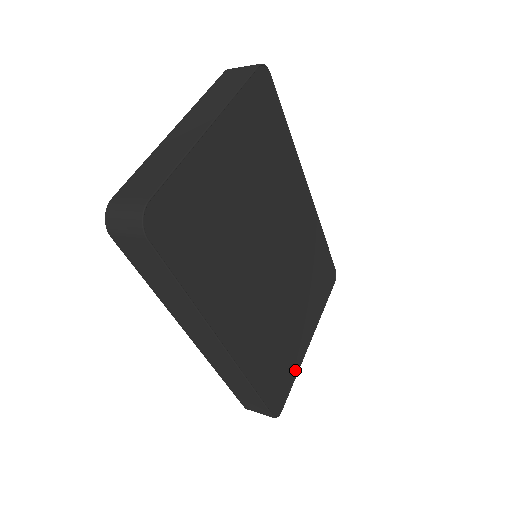
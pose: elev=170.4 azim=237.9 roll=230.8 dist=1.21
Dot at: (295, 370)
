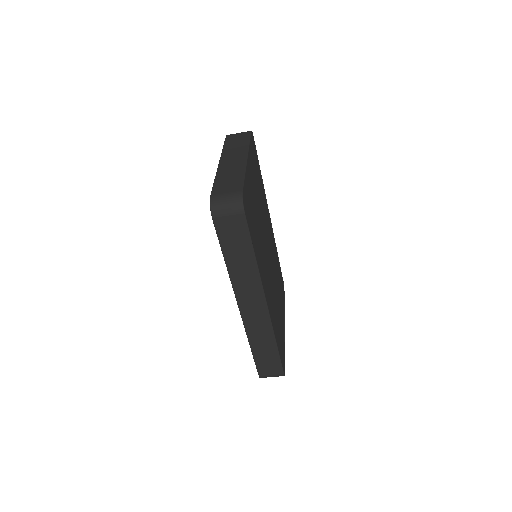
Dot at: (284, 345)
